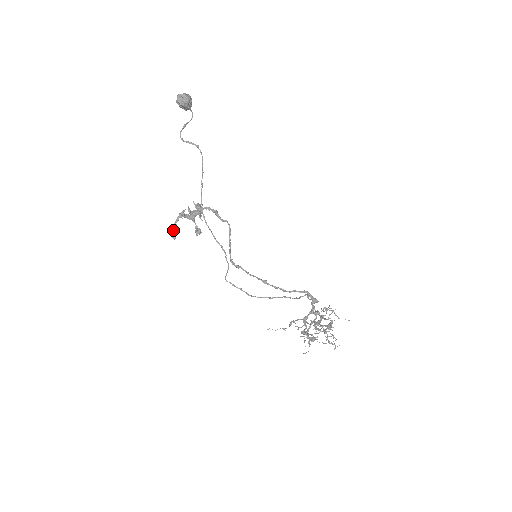
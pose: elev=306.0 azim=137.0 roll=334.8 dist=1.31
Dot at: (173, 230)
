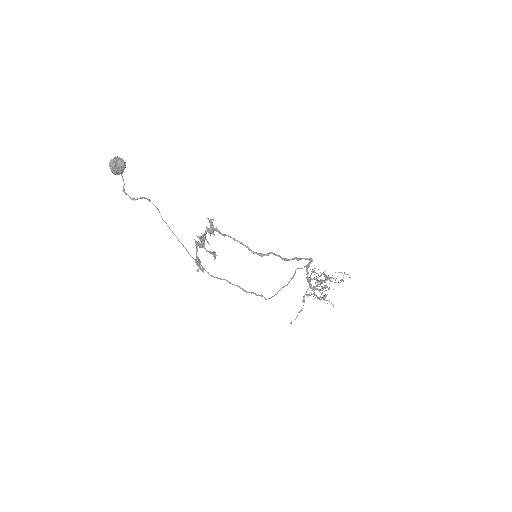
Dot at: (199, 262)
